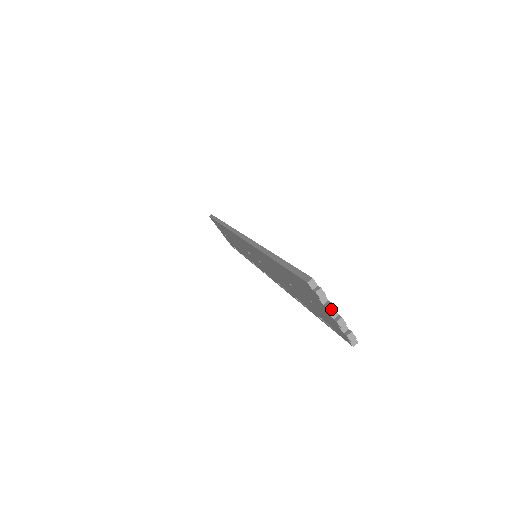
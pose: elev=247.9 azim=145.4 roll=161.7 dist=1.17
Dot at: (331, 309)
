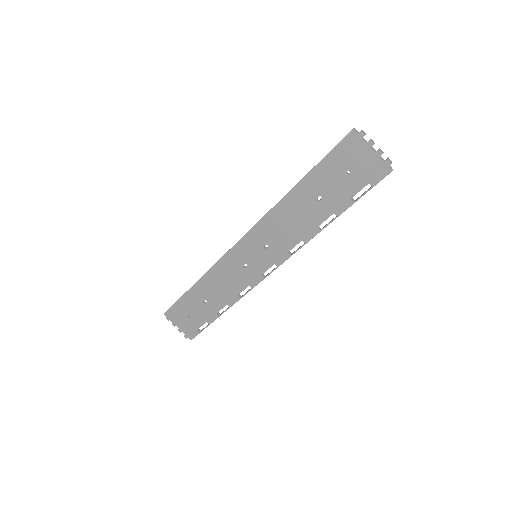
Dot at: (372, 142)
